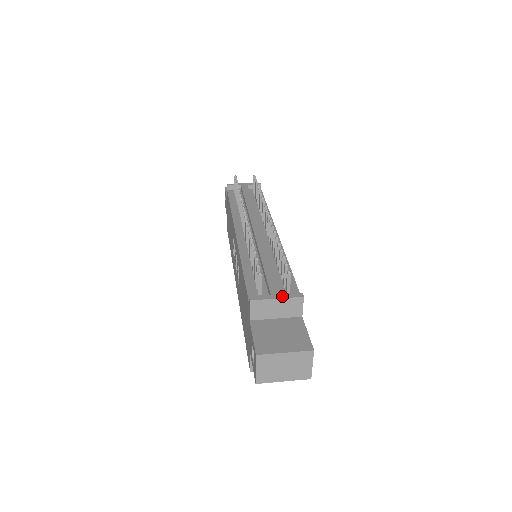
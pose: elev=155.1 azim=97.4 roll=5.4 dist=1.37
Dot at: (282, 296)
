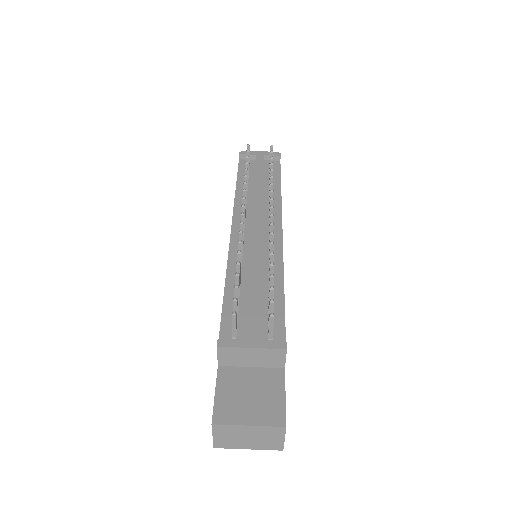
Dot at: (259, 345)
